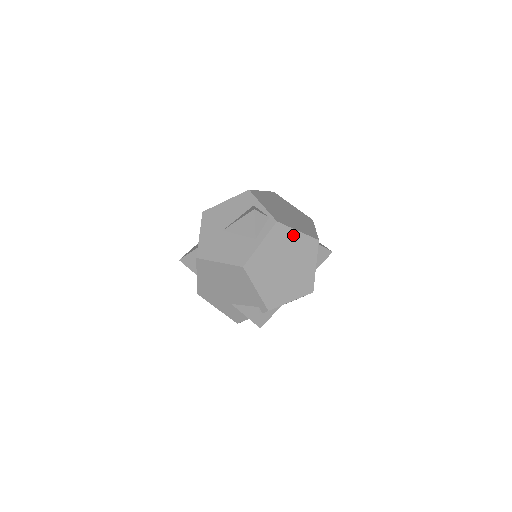
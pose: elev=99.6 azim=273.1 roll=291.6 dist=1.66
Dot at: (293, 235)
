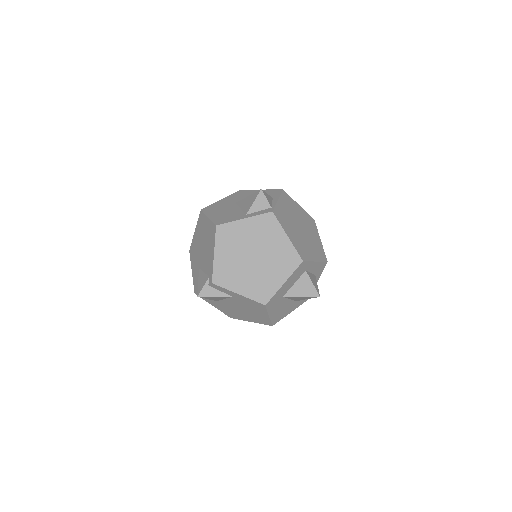
Dot at: (280, 236)
